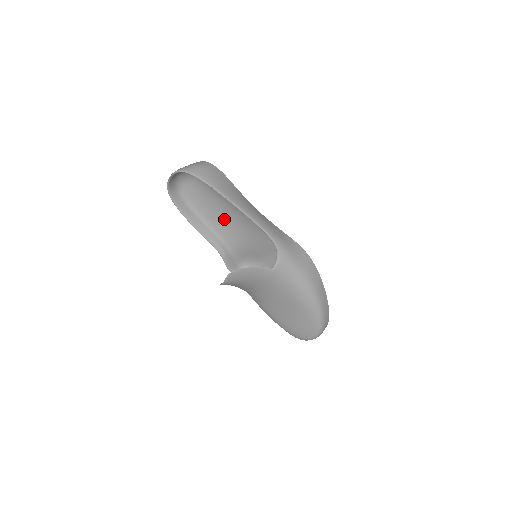
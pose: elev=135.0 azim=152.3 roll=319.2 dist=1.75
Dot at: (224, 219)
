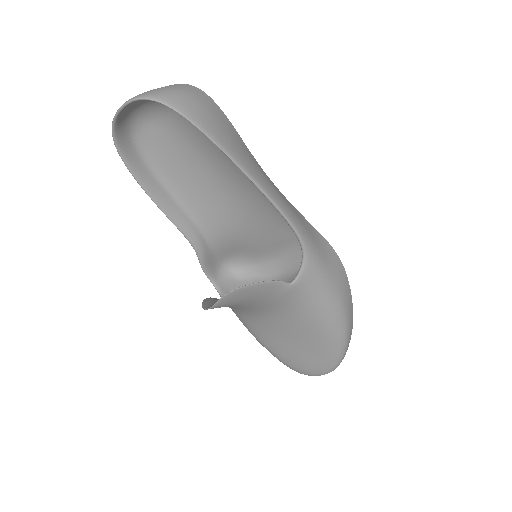
Dot at: (209, 192)
